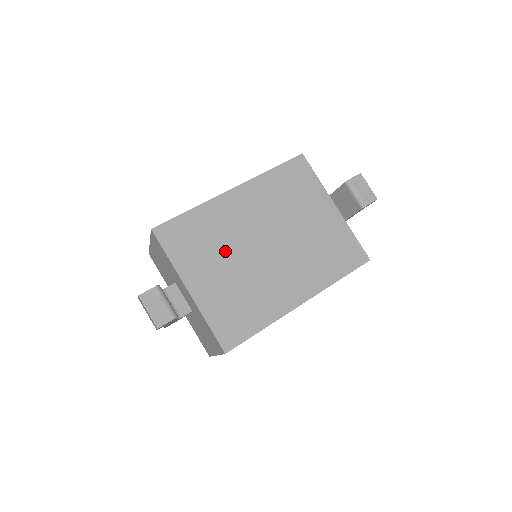
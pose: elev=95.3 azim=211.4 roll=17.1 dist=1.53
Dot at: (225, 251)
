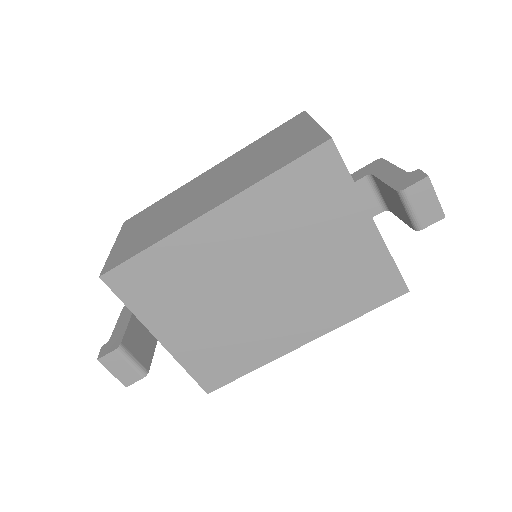
Dot at: (202, 295)
